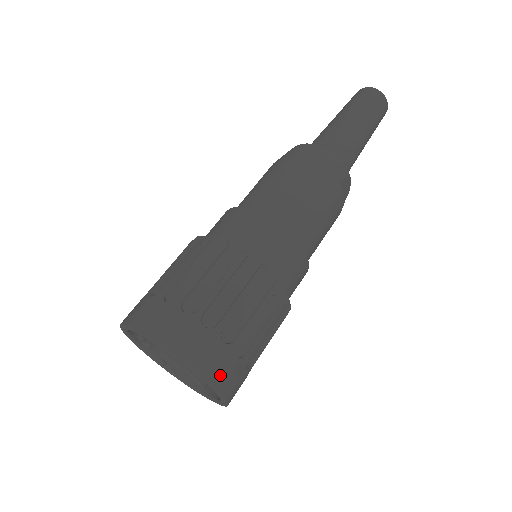
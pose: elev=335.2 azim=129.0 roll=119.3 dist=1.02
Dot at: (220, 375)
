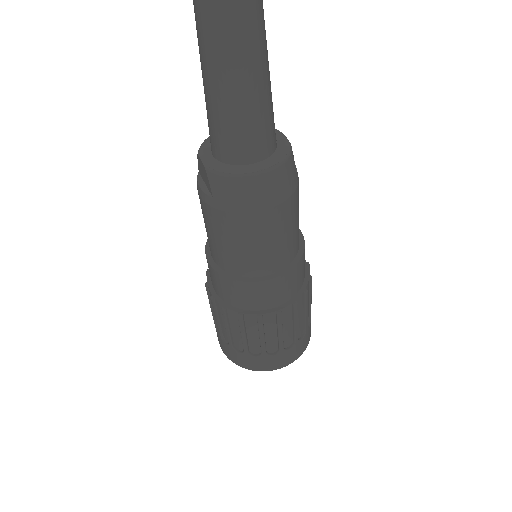
Dot at: occluded
